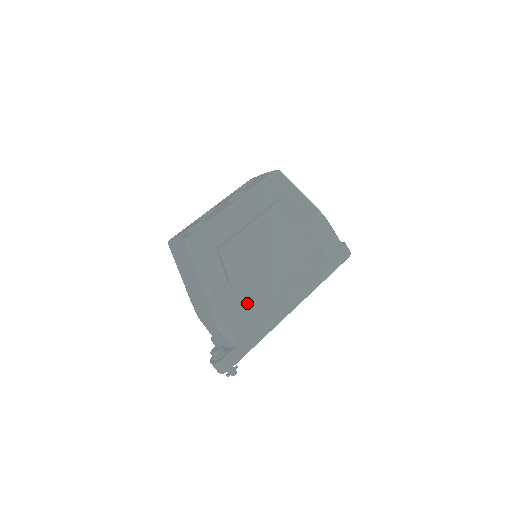
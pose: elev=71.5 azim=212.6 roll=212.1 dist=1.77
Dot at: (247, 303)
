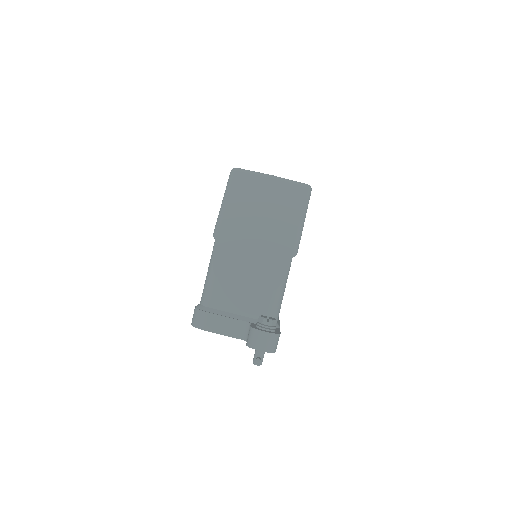
Dot at: occluded
